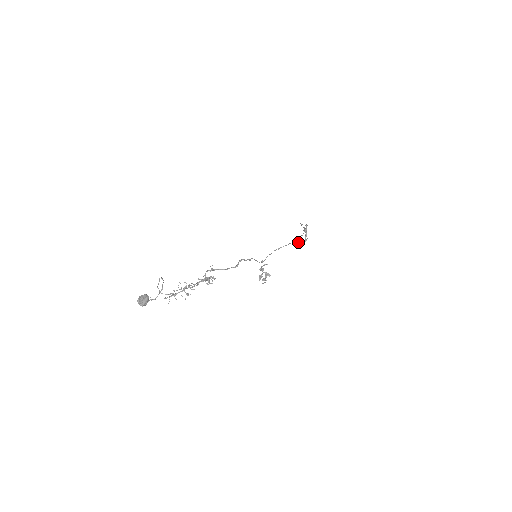
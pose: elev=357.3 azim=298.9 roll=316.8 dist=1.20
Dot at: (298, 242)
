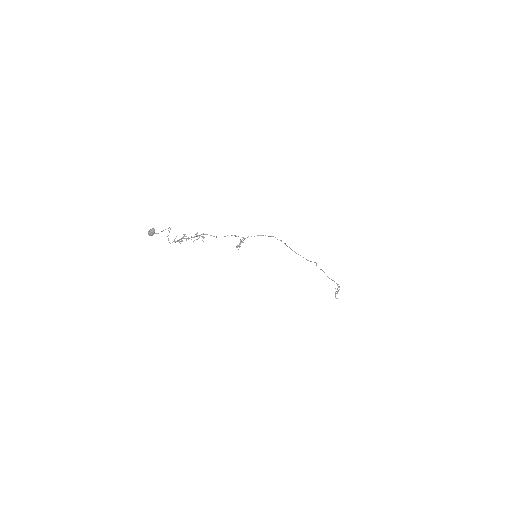
Dot at: occluded
